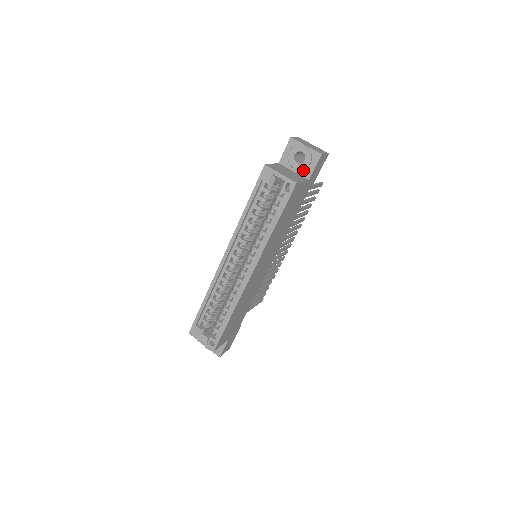
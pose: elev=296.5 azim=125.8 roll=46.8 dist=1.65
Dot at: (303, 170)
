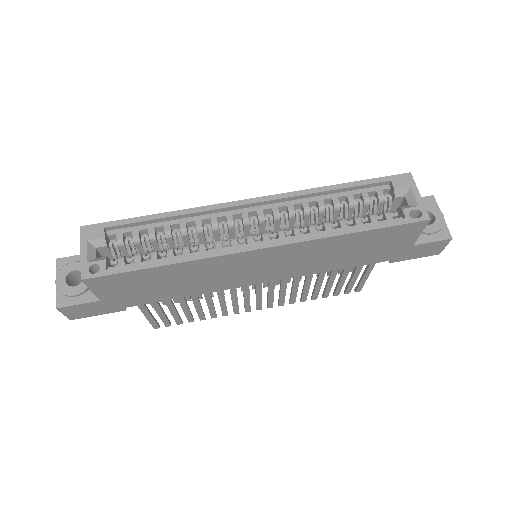
Dot at: occluded
